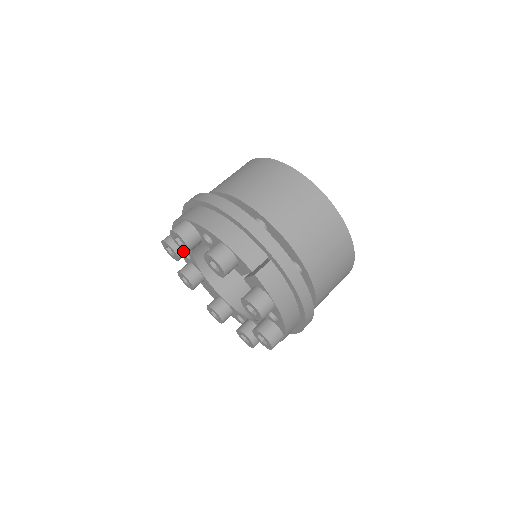
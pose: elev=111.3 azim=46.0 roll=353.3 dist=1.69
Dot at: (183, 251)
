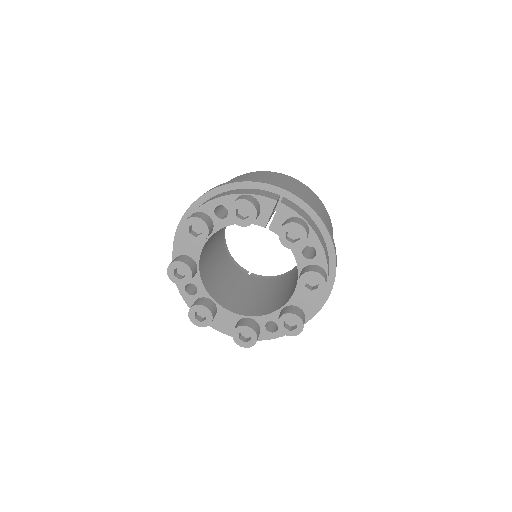
Dot at: (193, 266)
